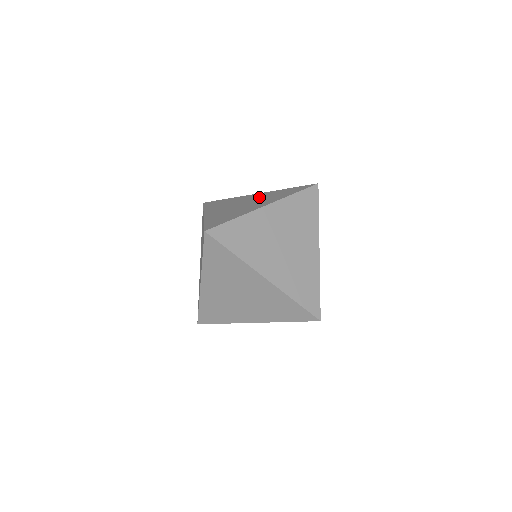
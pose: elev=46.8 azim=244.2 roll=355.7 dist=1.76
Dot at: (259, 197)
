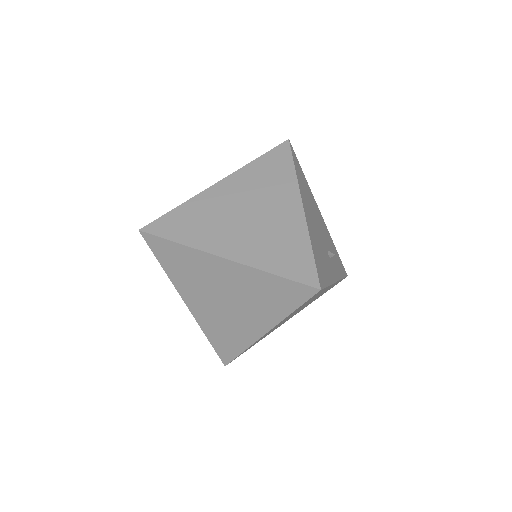
Dot at: occluded
